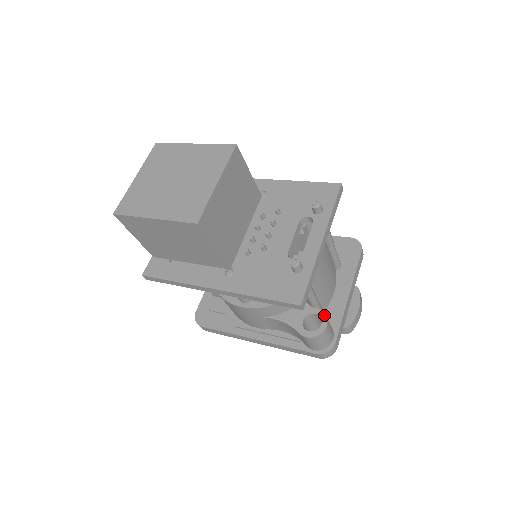
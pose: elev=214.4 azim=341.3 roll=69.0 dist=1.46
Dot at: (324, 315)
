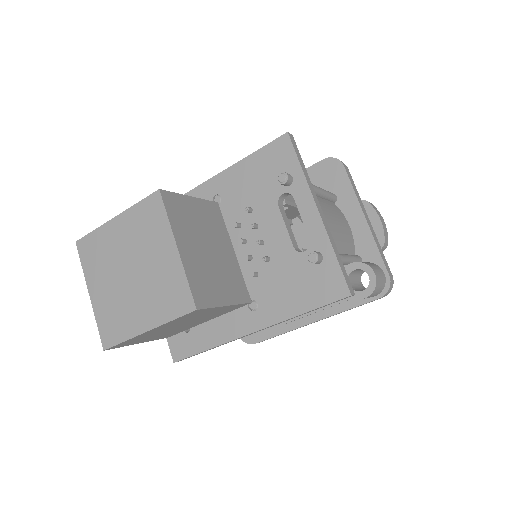
Dot at: (364, 265)
